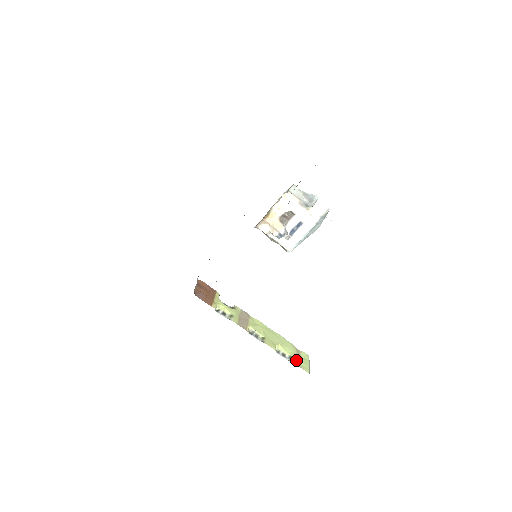
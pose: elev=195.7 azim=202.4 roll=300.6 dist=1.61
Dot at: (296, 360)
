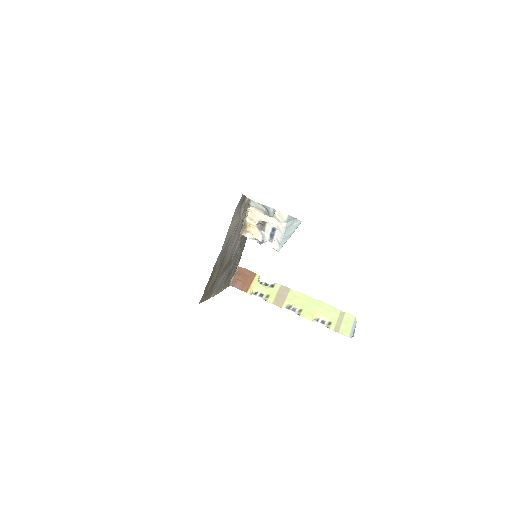
Dot at: (336, 325)
